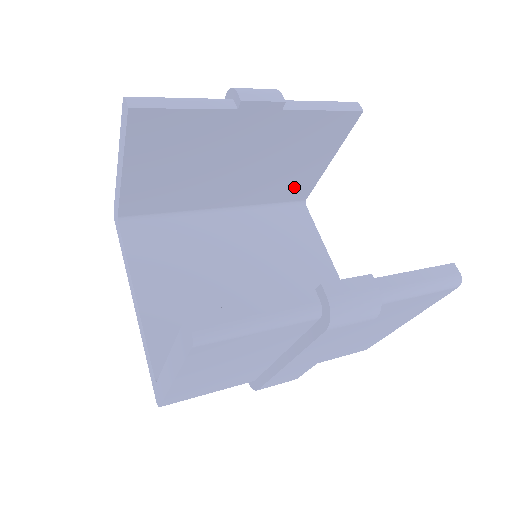
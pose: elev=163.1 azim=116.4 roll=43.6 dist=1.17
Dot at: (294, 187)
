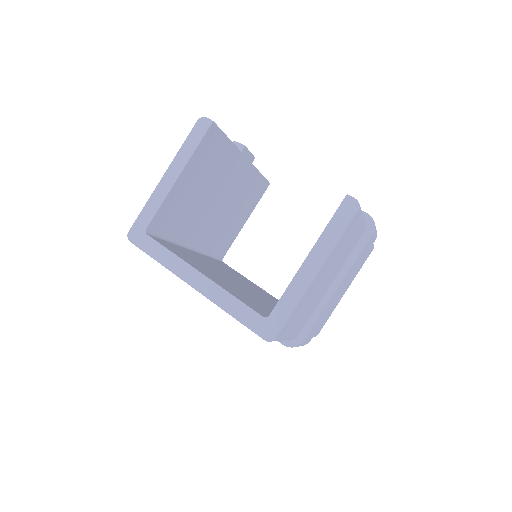
Dot at: (225, 241)
